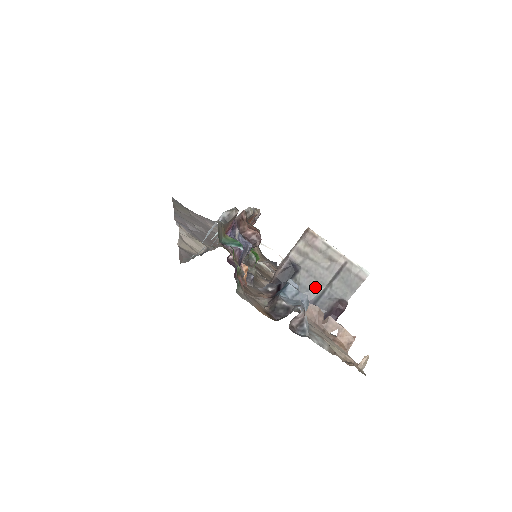
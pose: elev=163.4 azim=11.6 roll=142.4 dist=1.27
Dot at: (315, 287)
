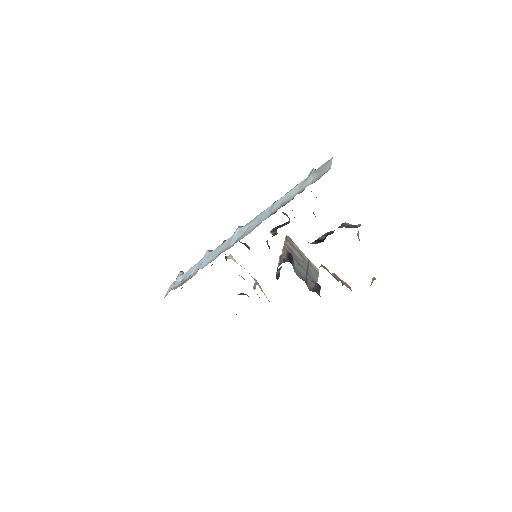
Dot at: (302, 272)
